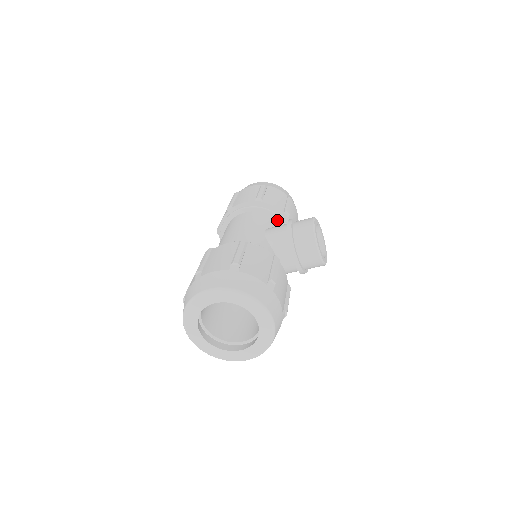
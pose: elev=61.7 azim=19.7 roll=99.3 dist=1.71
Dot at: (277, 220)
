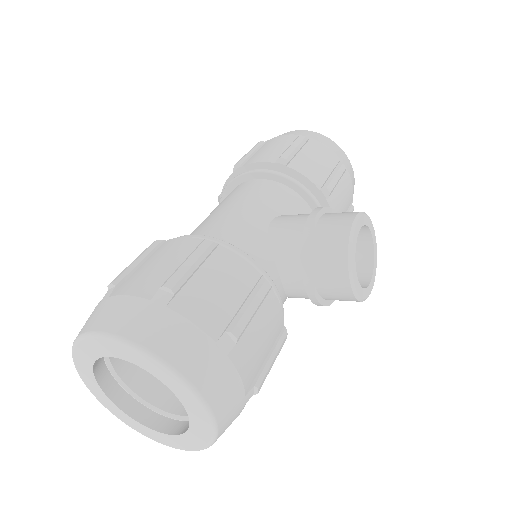
Dot at: (306, 201)
